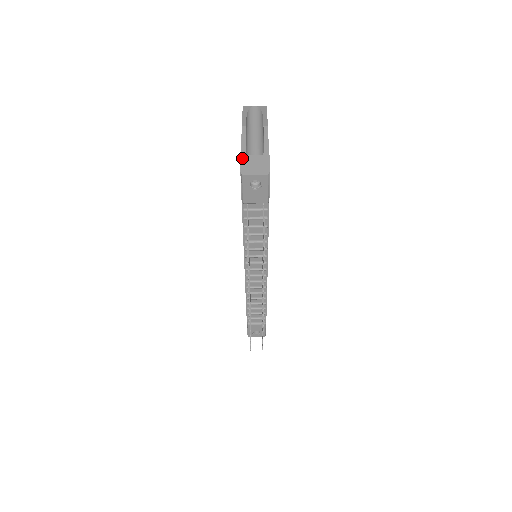
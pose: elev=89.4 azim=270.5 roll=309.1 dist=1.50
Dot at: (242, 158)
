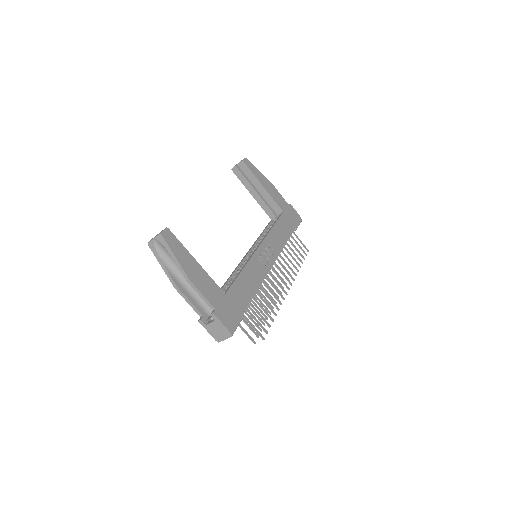
Dot at: (206, 329)
